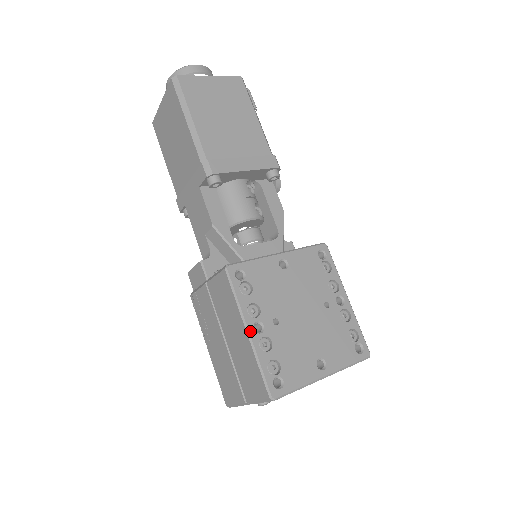
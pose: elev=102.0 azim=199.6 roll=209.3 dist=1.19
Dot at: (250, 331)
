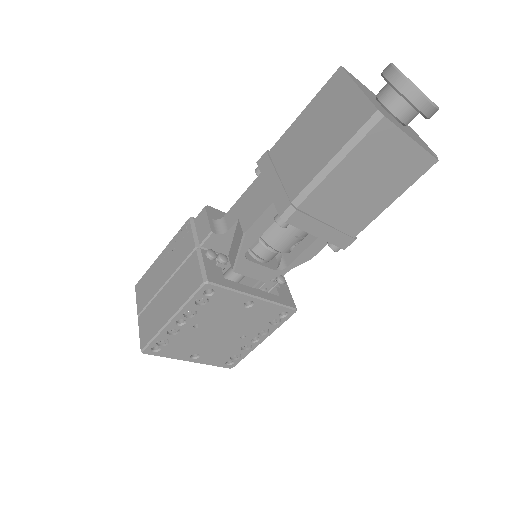
Dot at: (172, 321)
